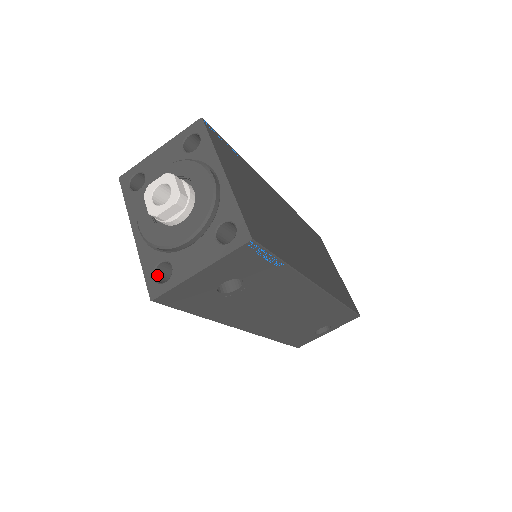
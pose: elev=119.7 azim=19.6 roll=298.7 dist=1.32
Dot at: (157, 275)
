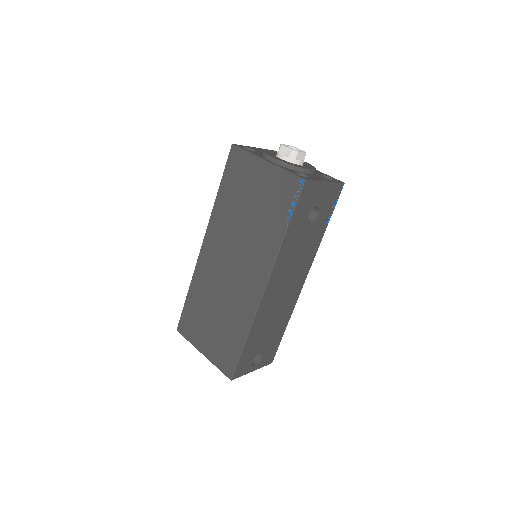
Dot at: occluded
